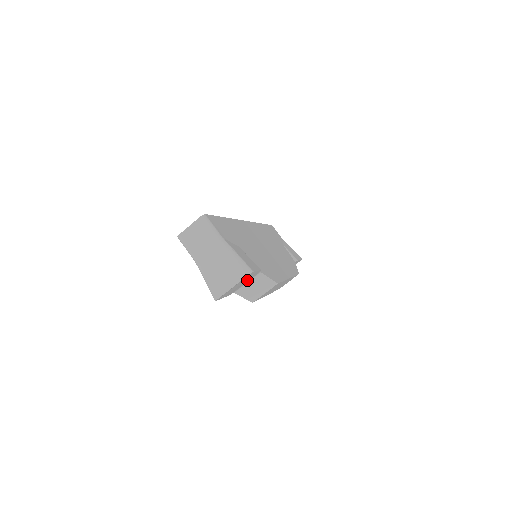
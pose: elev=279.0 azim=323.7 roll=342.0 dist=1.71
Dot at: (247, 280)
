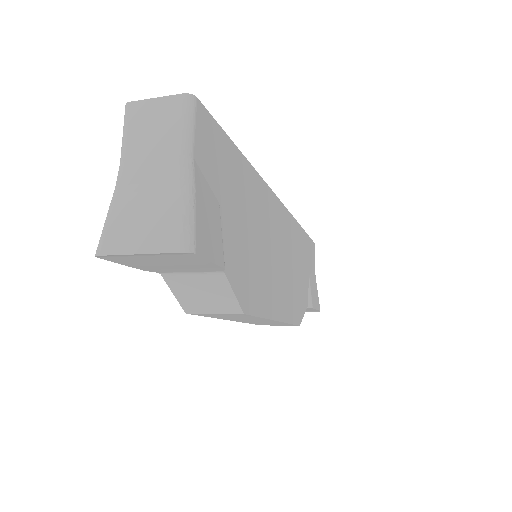
Dot at: (189, 267)
